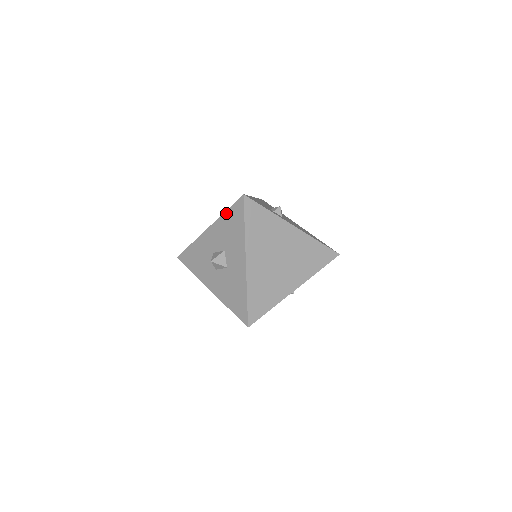
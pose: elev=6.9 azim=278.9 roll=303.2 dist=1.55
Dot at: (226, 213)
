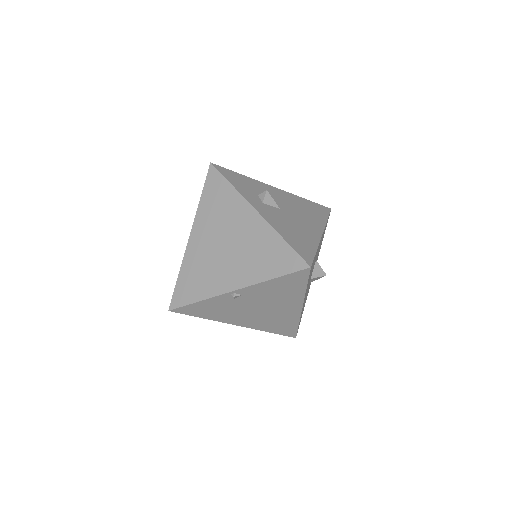
Dot at: occluded
